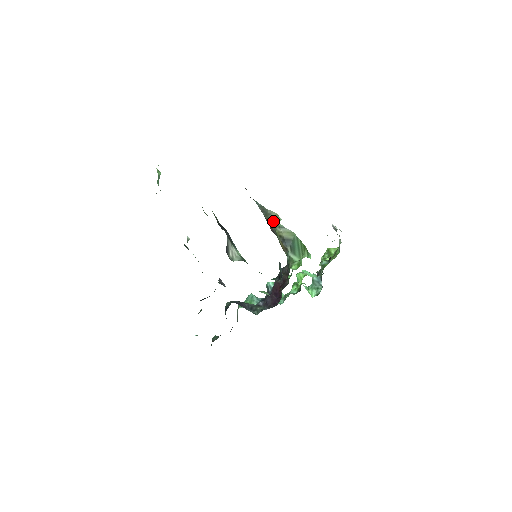
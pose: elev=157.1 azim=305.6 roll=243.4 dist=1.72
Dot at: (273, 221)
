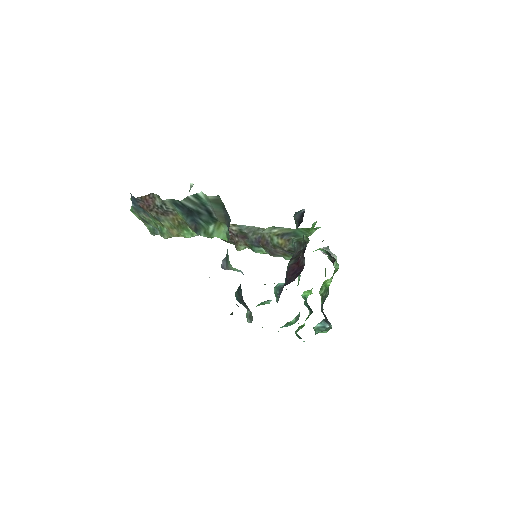
Dot at: (265, 230)
